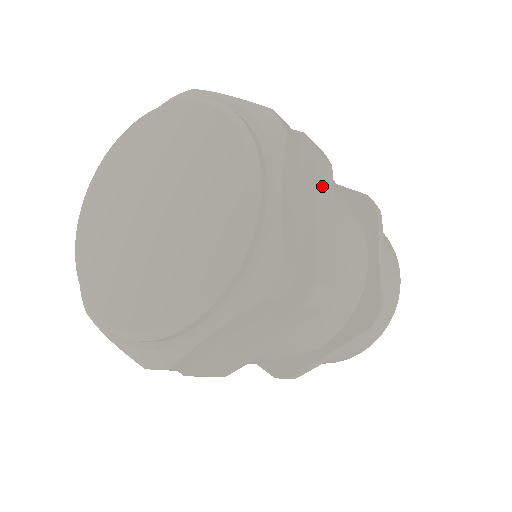
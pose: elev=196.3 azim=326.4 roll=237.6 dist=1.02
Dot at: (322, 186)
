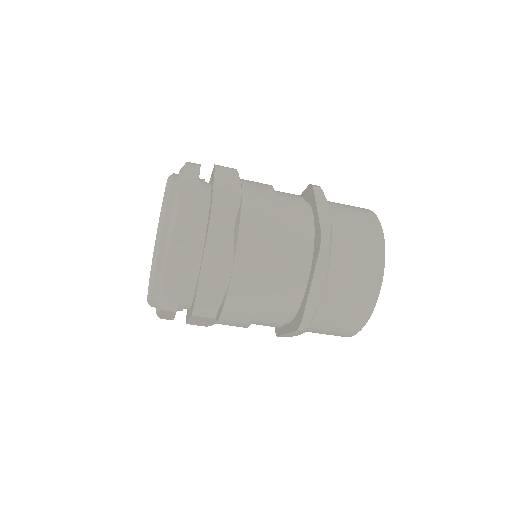
Dot at: (215, 249)
